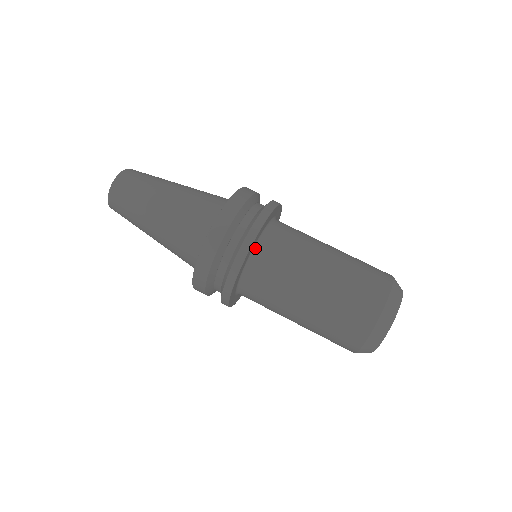
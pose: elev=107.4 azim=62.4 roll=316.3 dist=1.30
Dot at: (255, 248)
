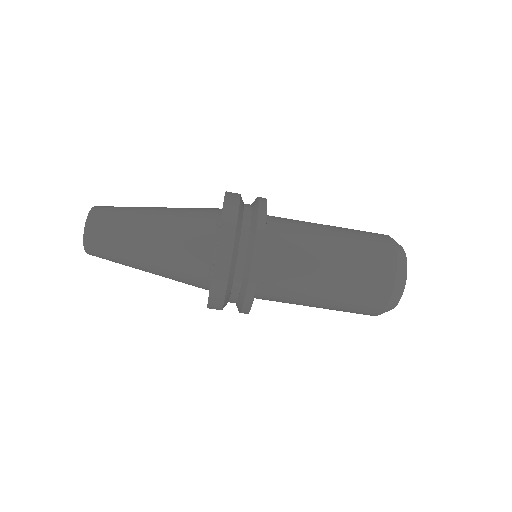
Dot at: occluded
